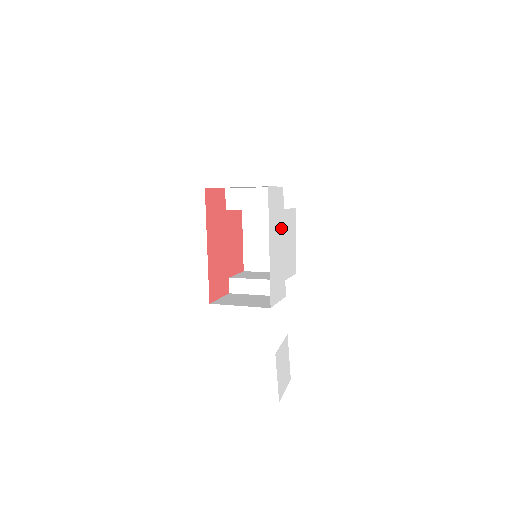
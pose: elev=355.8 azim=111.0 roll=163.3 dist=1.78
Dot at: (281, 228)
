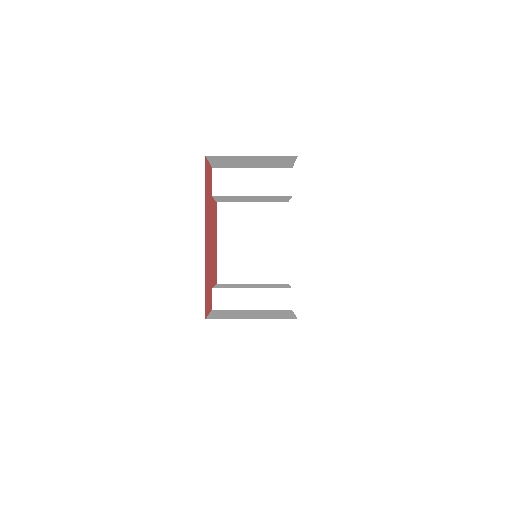
Dot at: occluded
